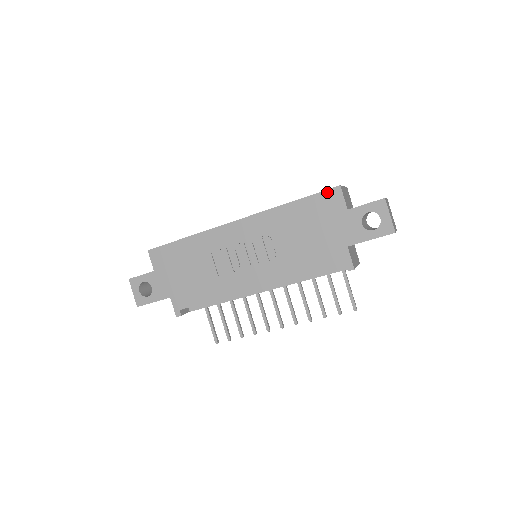
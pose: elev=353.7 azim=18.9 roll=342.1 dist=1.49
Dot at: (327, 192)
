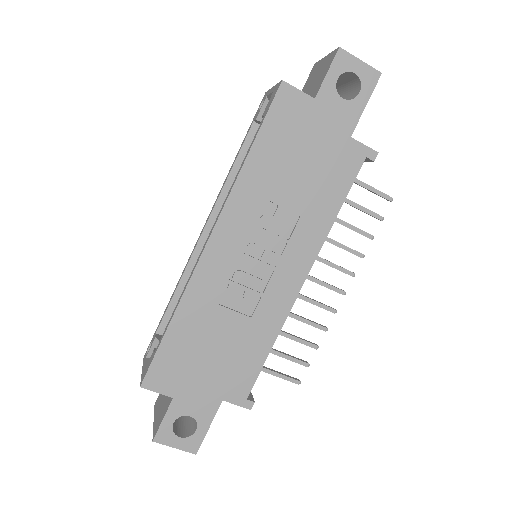
Dot at: (276, 102)
